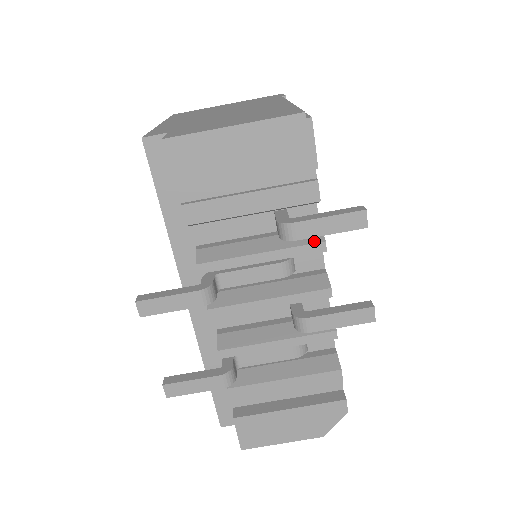
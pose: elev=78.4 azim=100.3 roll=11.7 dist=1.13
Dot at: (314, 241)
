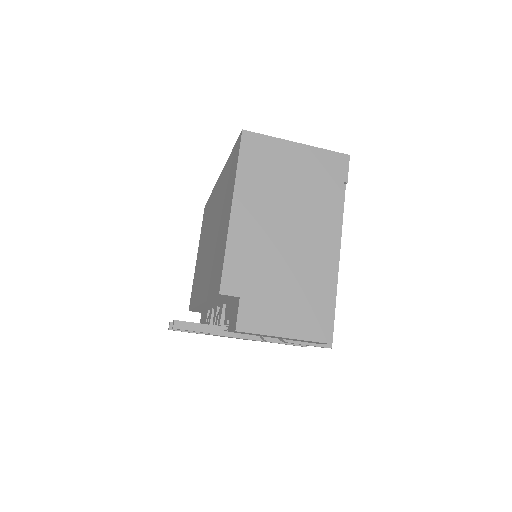
Dot at: occluded
